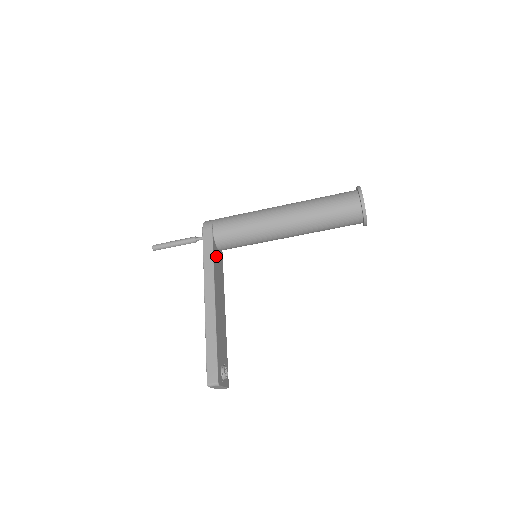
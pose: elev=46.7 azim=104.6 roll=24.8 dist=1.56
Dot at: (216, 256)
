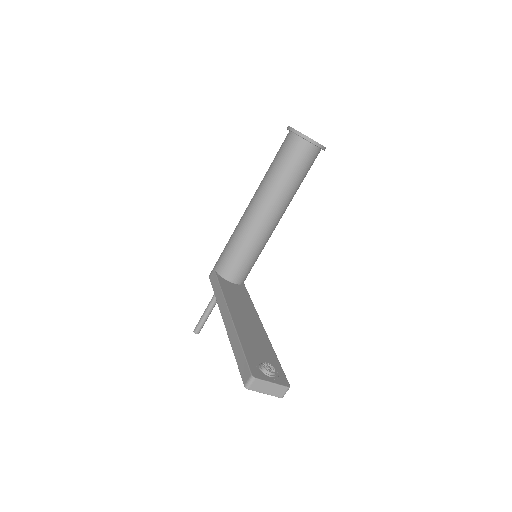
Dot at: (228, 286)
